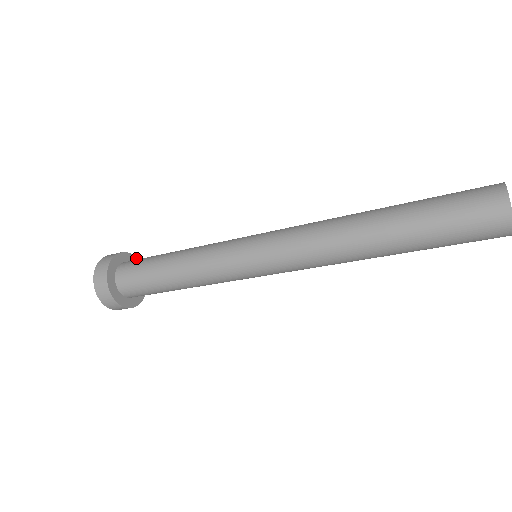
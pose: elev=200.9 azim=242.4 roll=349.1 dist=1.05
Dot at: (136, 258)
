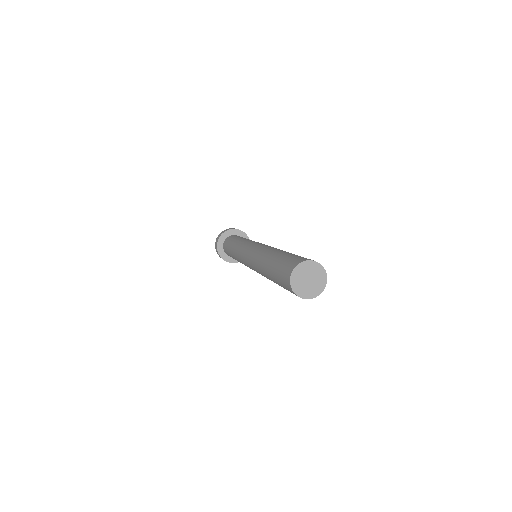
Dot at: (242, 231)
